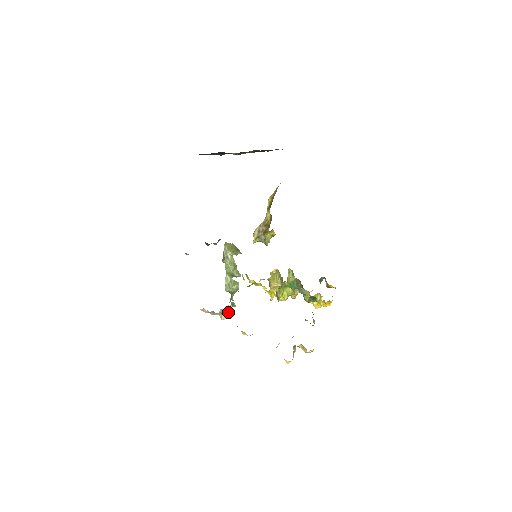
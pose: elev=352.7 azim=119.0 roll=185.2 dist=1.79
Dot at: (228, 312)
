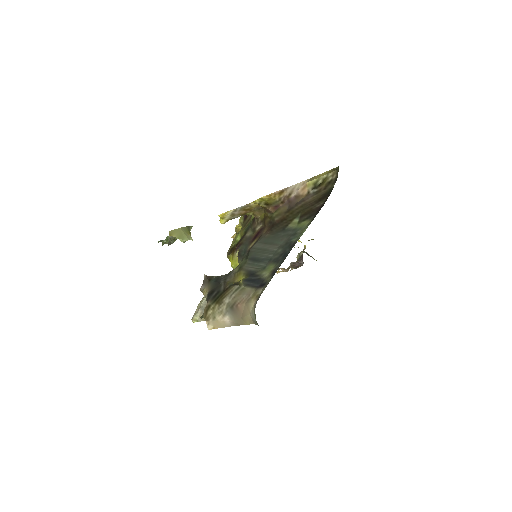
Dot at: occluded
